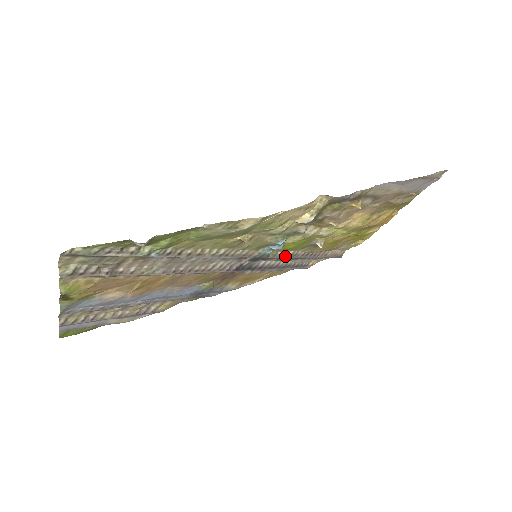
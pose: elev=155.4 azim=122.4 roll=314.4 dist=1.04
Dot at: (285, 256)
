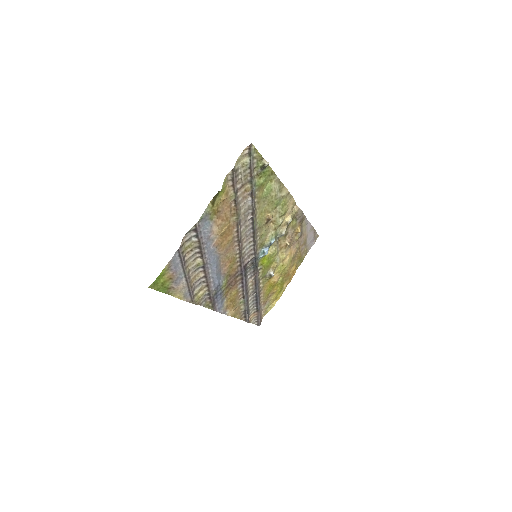
Dot at: (258, 277)
